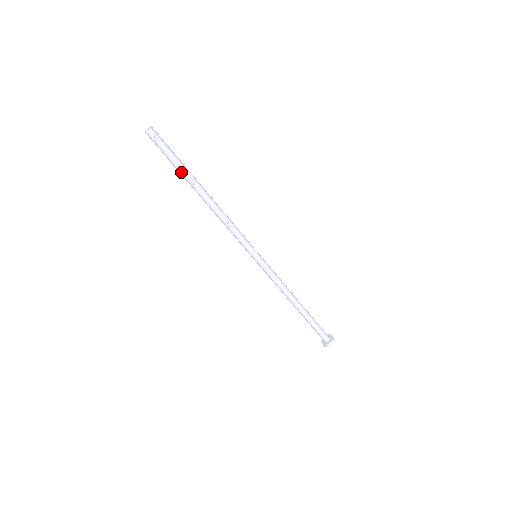
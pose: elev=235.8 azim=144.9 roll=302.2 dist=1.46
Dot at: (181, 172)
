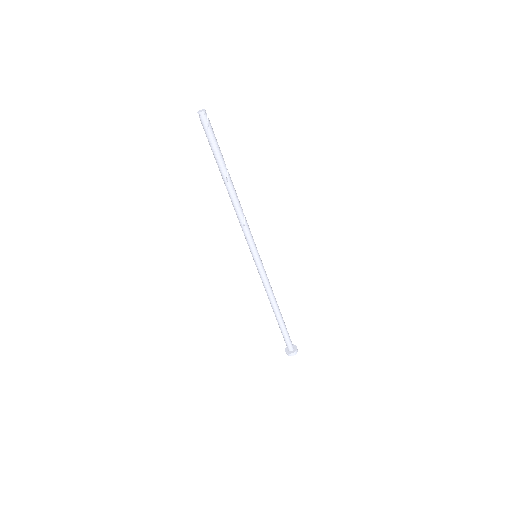
Dot at: (220, 159)
